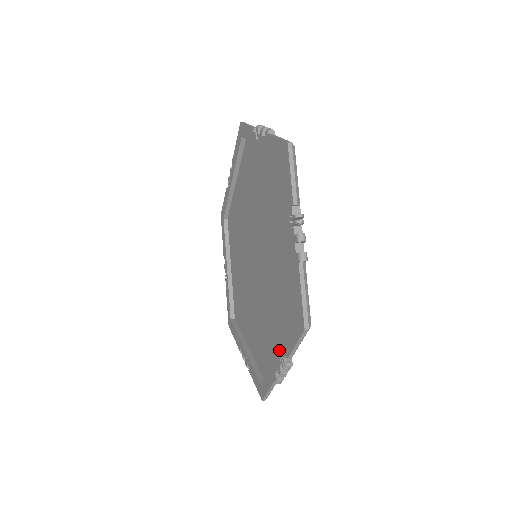
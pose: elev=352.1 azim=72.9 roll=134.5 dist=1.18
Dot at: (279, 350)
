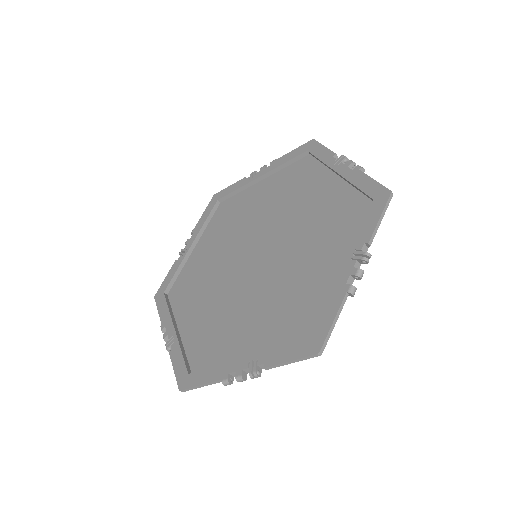
Dot at: (253, 355)
